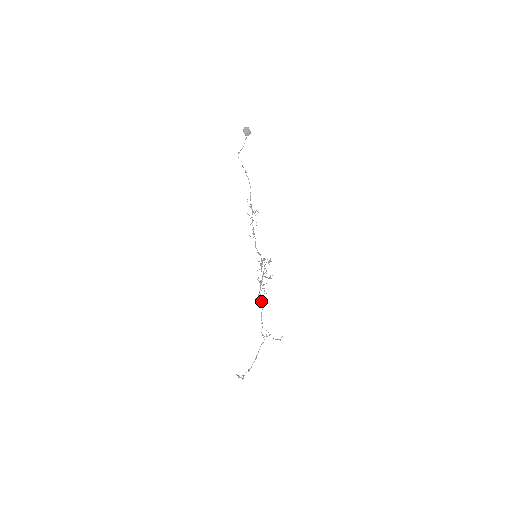
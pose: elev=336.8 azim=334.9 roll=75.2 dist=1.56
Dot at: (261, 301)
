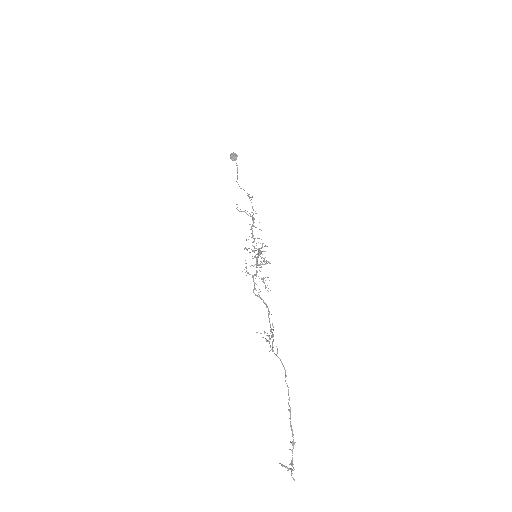
Dot at: (263, 302)
